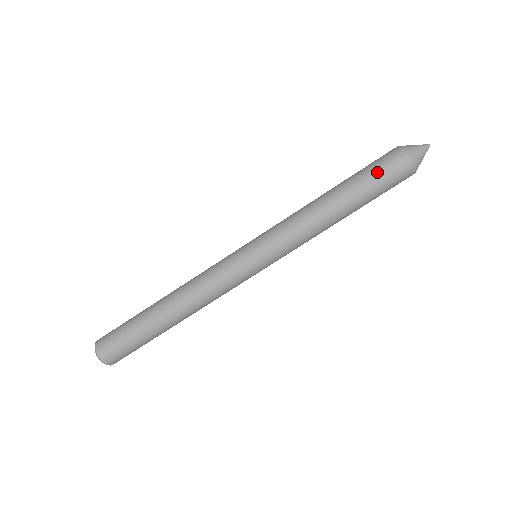
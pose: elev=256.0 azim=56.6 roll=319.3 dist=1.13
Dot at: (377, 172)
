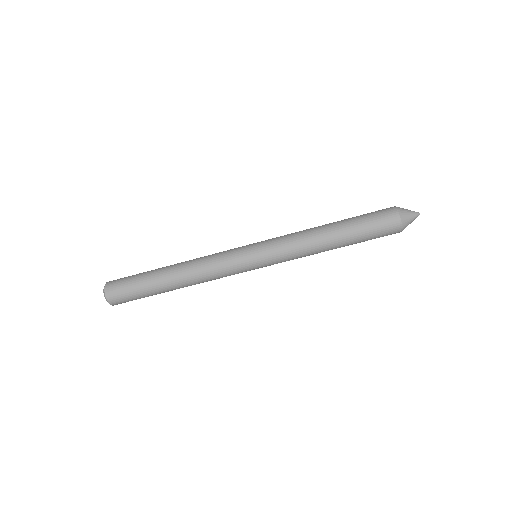
Dot at: (373, 225)
